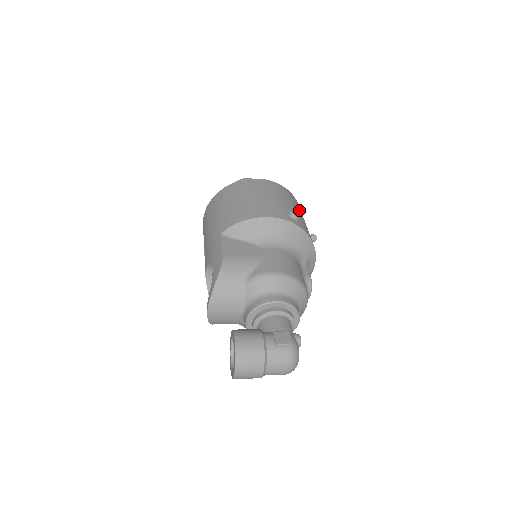
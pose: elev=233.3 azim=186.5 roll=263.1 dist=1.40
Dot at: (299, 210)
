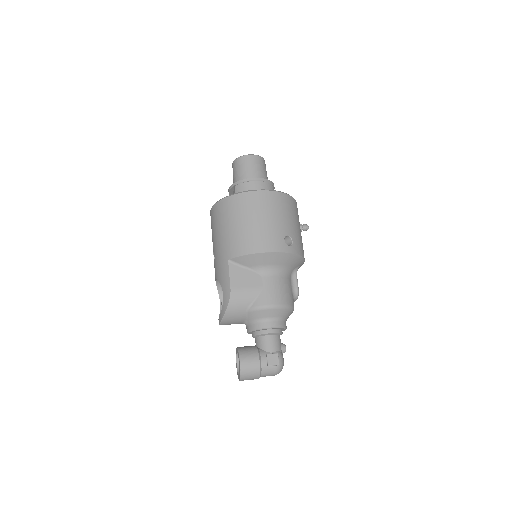
Dot at: (295, 218)
